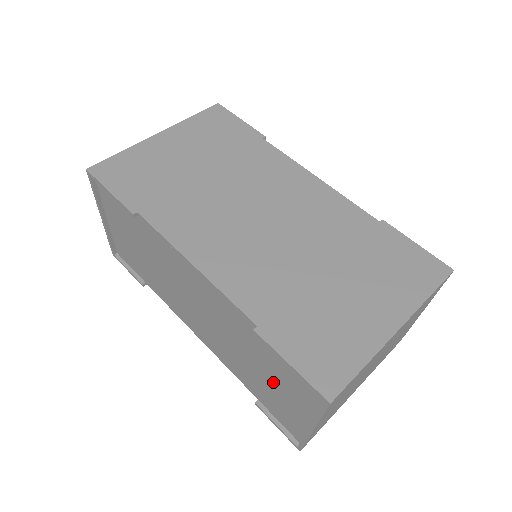
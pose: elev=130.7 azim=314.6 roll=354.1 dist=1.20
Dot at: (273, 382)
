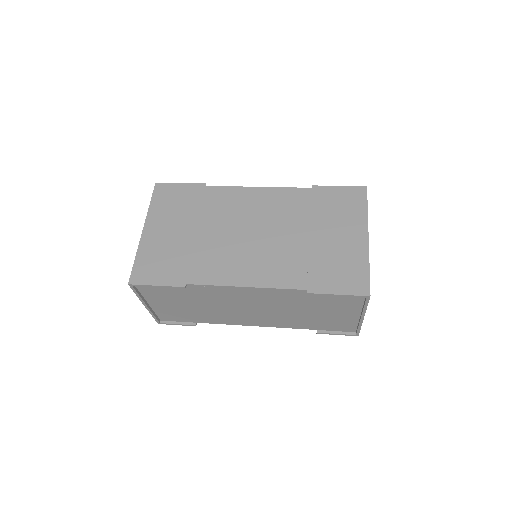
Dot at: (326, 312)
